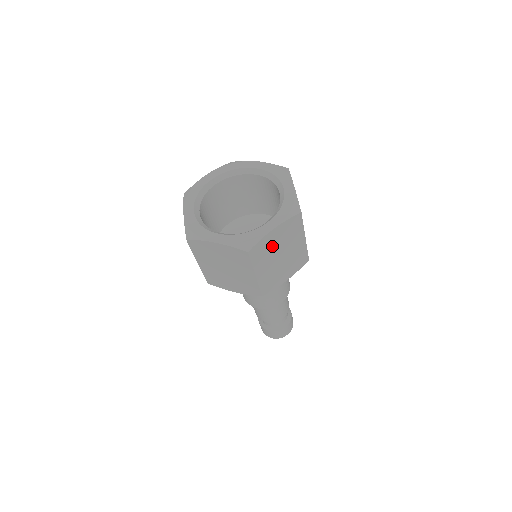
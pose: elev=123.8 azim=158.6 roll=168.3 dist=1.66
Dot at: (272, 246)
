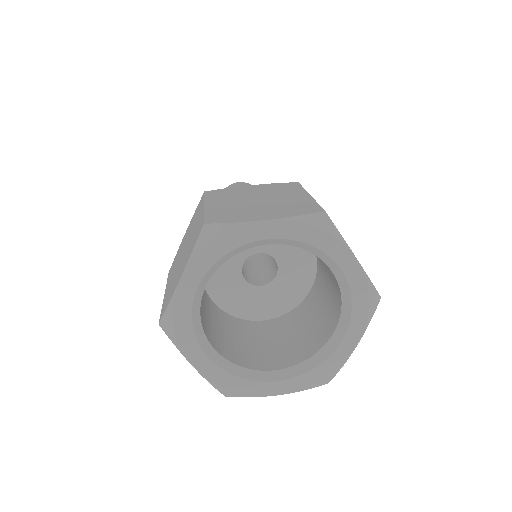
Dot at: occluded
